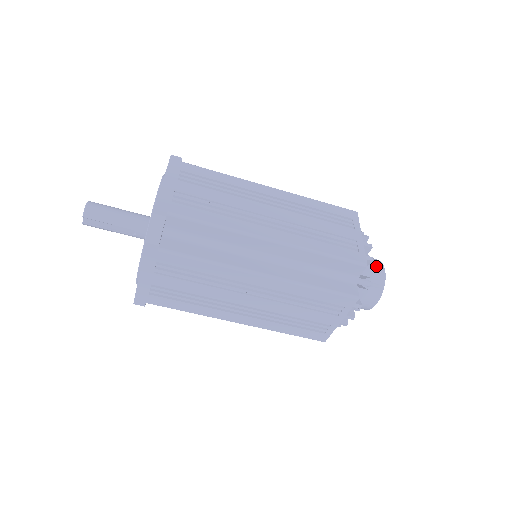
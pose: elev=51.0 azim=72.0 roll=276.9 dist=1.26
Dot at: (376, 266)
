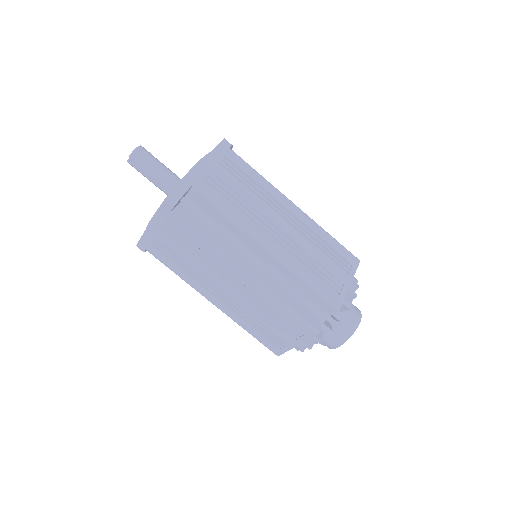
Dot at: (354, 315)
